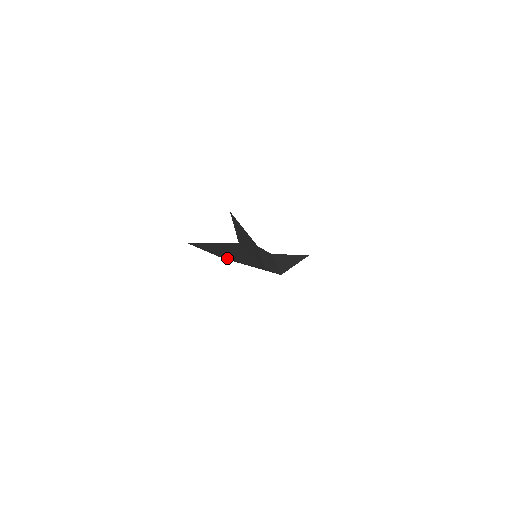
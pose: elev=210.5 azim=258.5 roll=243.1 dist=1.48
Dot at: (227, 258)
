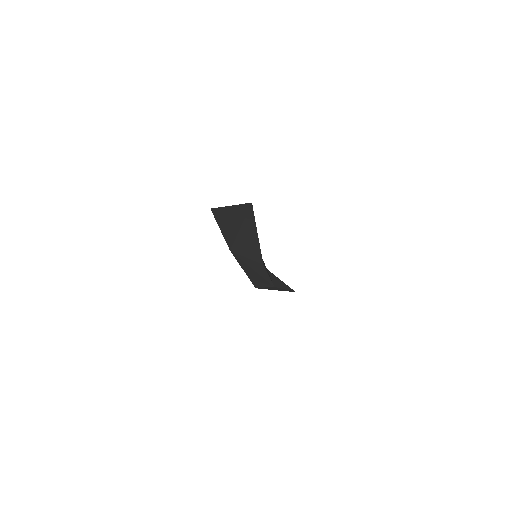
Dot at: (234, 249)
